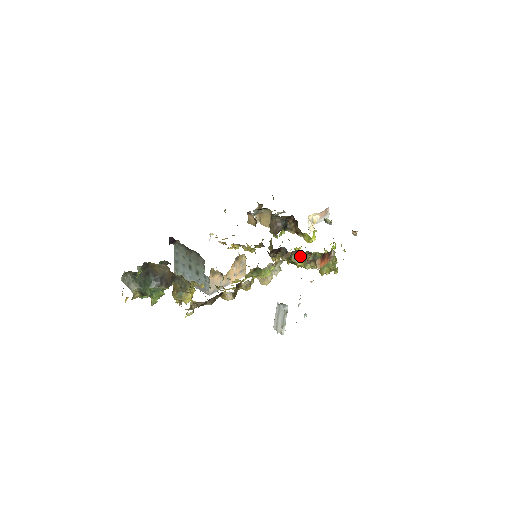
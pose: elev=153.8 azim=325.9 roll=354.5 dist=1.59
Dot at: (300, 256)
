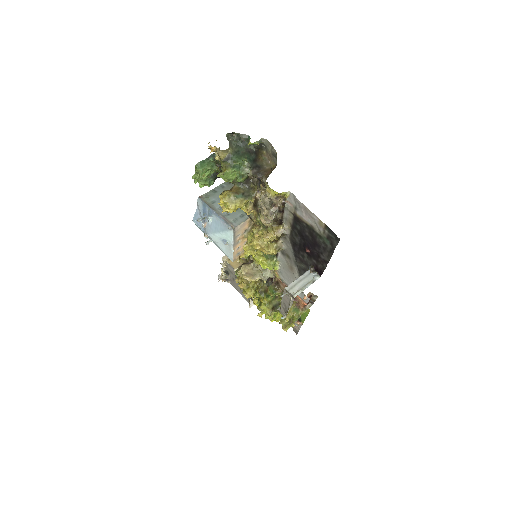
Dot at: (275, 292)
